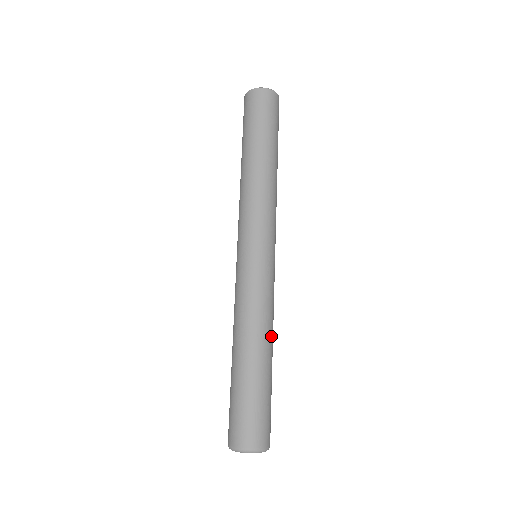
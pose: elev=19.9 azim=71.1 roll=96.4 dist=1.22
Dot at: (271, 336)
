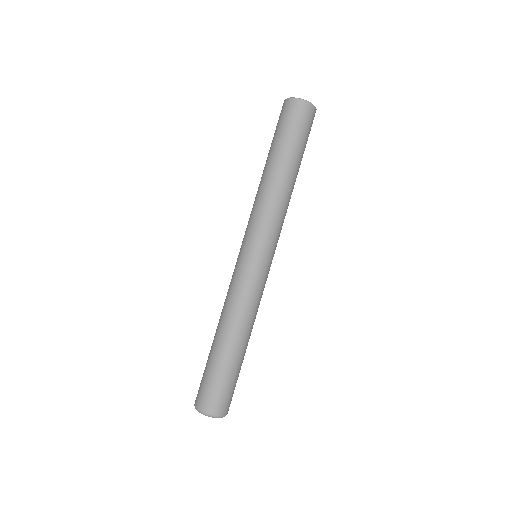
Dot at: (252, 328)
